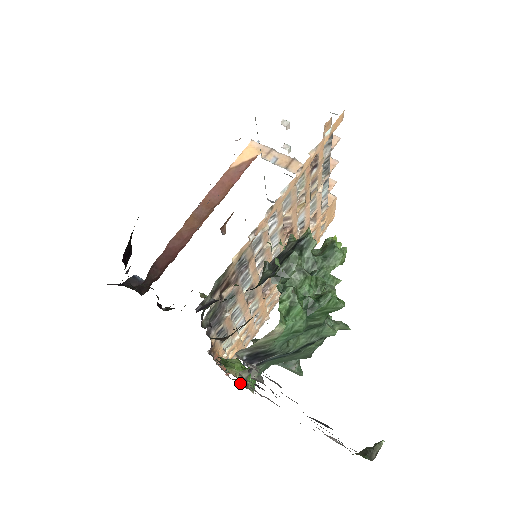
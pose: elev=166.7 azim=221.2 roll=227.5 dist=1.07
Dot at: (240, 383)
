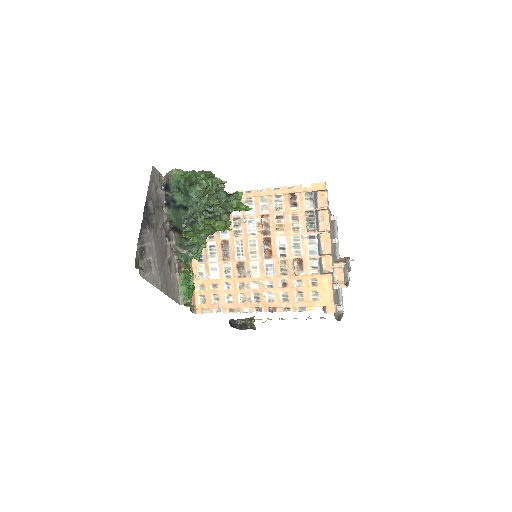
Dot at: occluded
